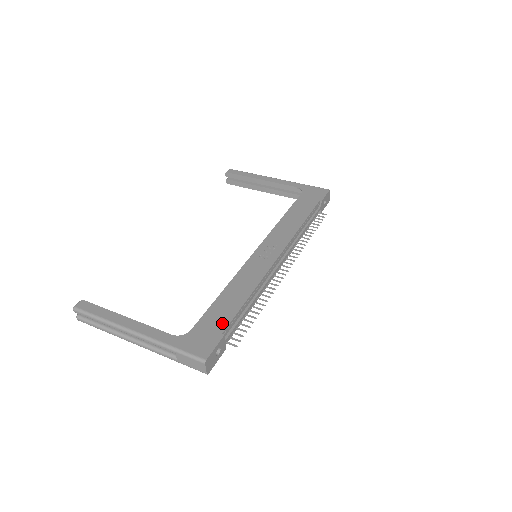
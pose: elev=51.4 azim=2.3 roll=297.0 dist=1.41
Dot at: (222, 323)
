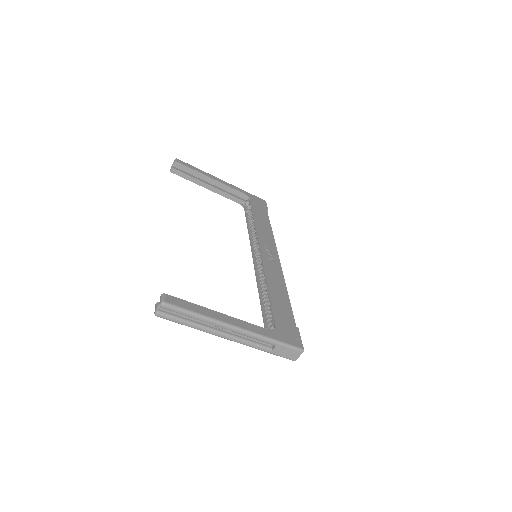
Dot at: (290, 317)
